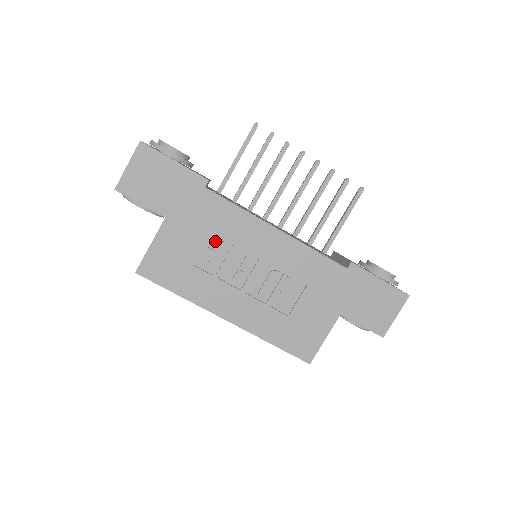
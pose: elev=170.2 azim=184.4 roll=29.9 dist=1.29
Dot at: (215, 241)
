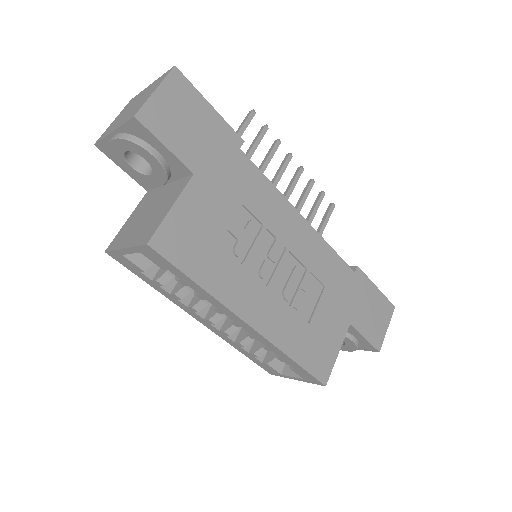
Dot at: (244, 218)
